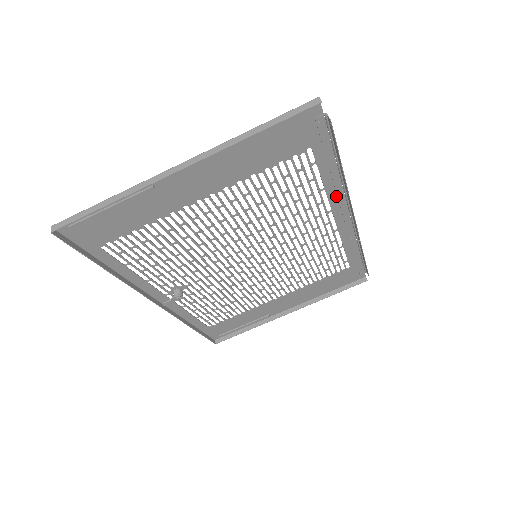
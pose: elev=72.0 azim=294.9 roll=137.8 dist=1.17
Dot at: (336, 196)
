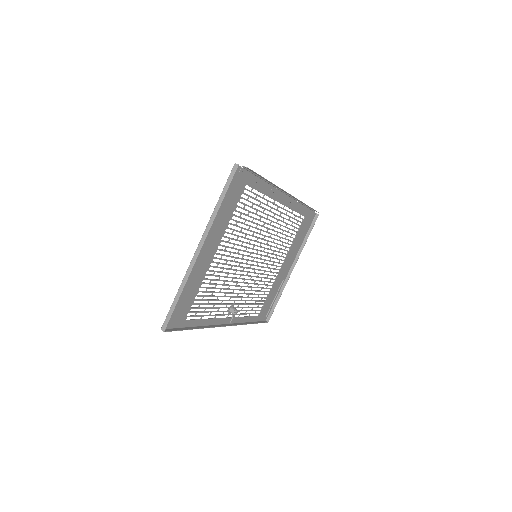
Dot at: (272, 192)
